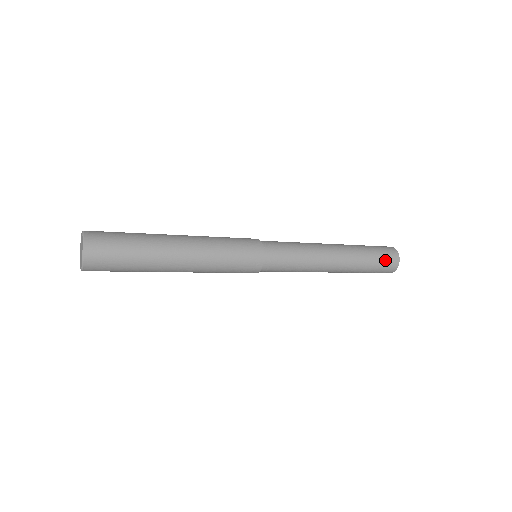
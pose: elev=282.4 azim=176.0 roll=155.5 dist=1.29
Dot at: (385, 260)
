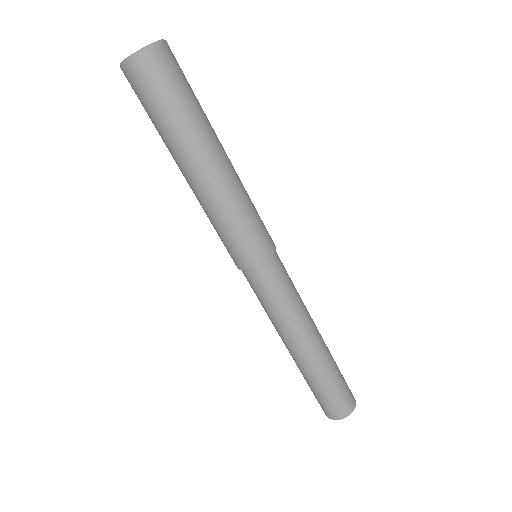
Dot at: (347, 387)
